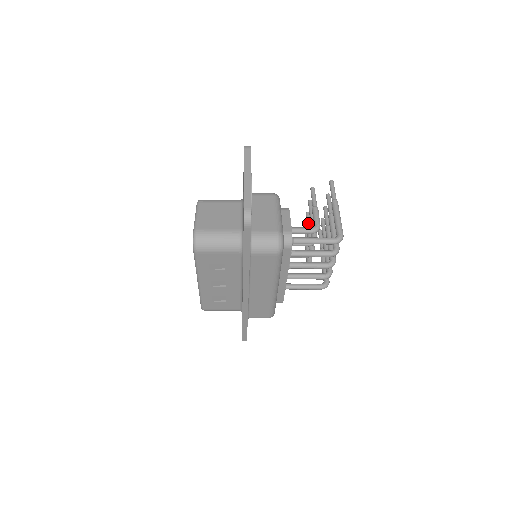
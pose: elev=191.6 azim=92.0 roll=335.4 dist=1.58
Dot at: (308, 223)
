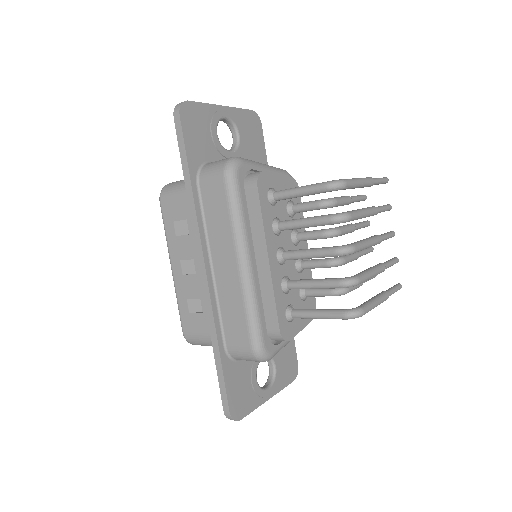
Dot at: occluded
